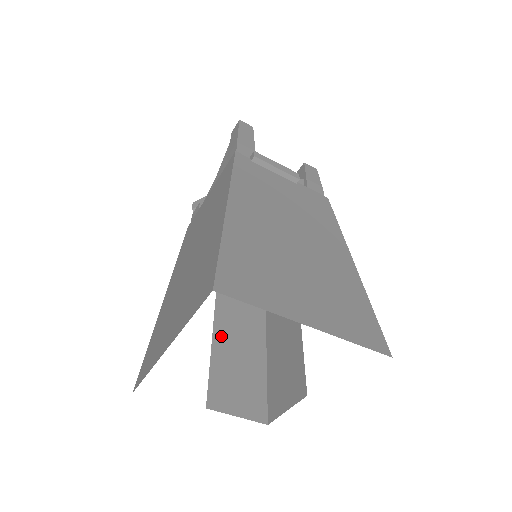
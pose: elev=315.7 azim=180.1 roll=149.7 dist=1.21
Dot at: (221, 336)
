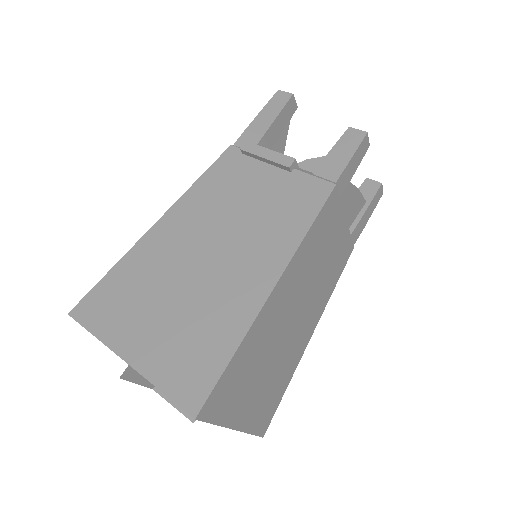
Dot at: occluded
